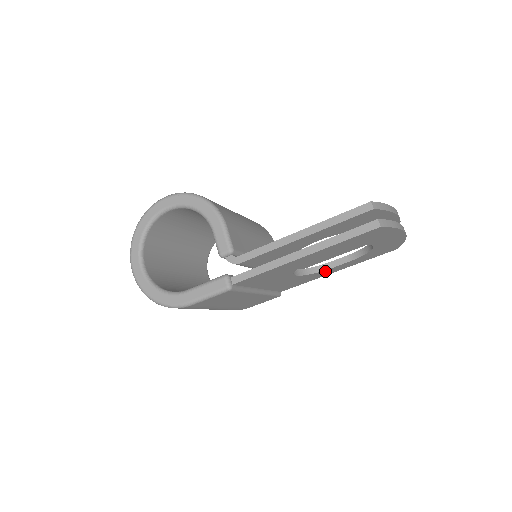
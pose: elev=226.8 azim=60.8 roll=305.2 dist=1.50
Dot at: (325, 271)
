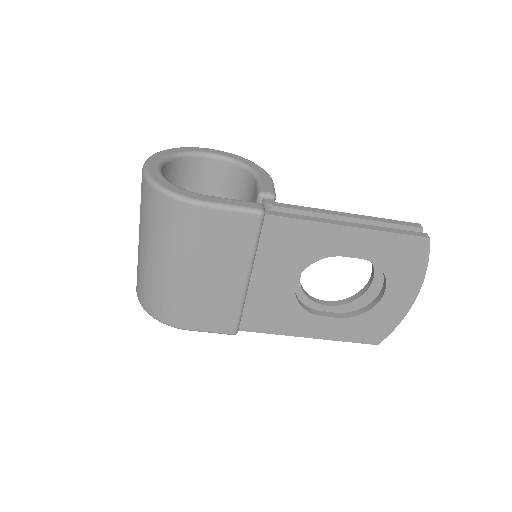
Dot at: (309, 318)
